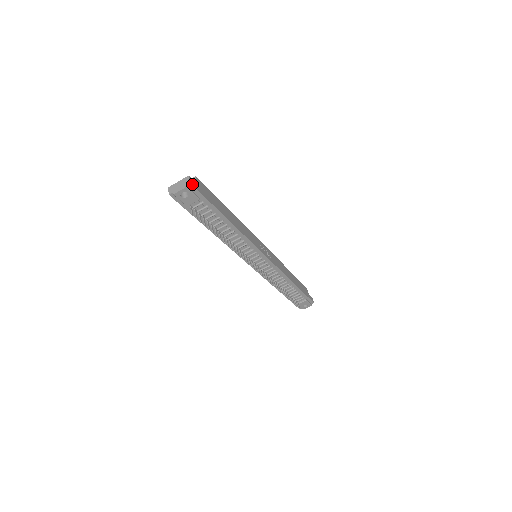
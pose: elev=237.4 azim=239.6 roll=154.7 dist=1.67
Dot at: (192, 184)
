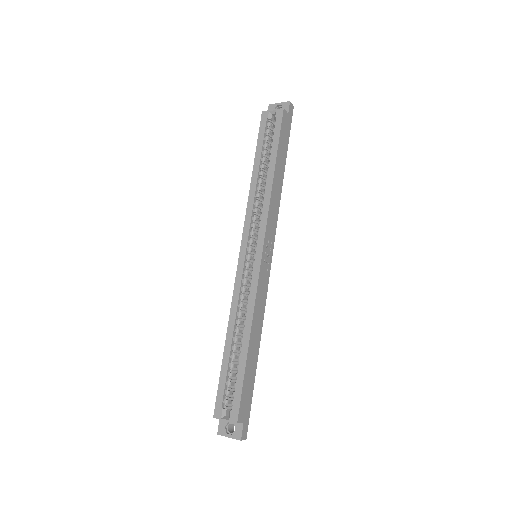
Dot at: (246, 435)
